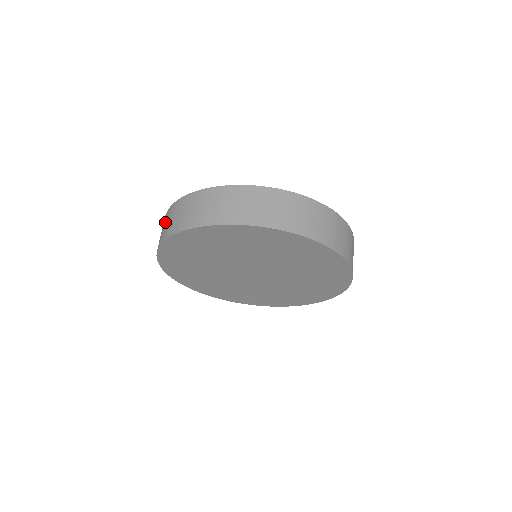
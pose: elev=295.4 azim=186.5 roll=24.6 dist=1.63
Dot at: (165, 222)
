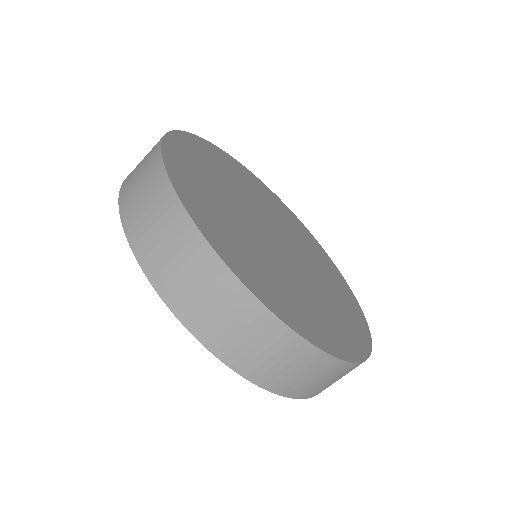
Dot at: (255, 335)
